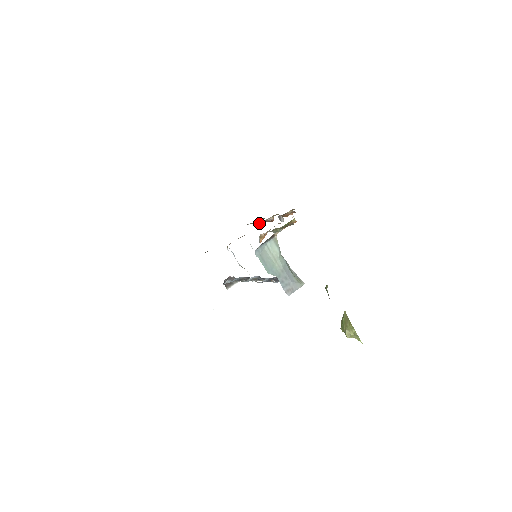
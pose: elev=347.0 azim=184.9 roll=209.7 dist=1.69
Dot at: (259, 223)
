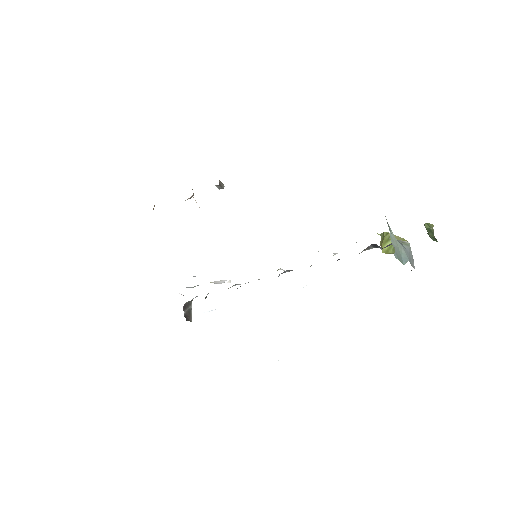
Dot at: occluded
